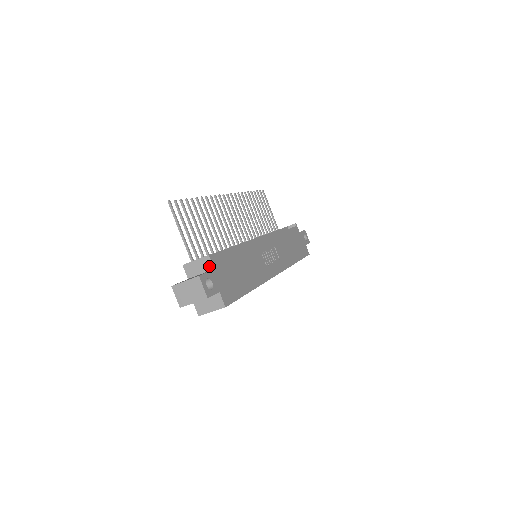
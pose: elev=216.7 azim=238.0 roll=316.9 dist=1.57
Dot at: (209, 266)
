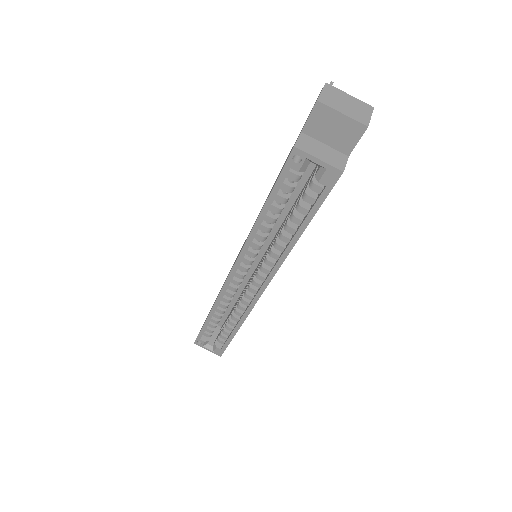
Dot at: occluded
